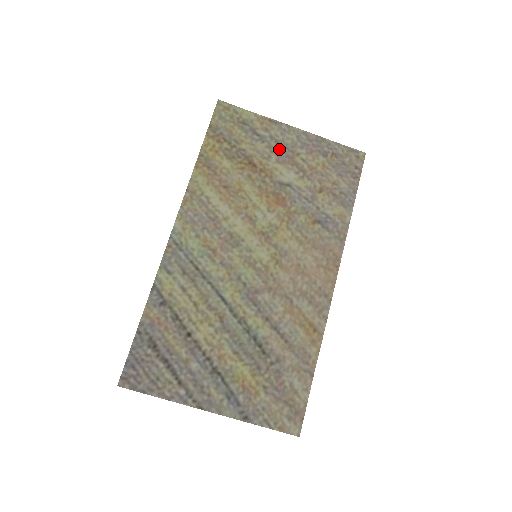
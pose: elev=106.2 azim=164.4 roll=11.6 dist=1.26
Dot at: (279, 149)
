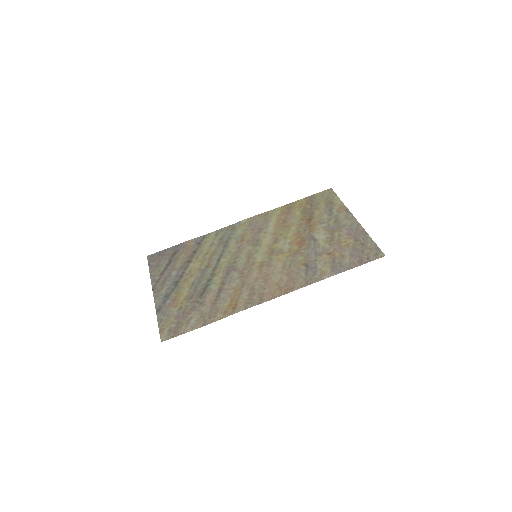
Dot at: (333, 223)
